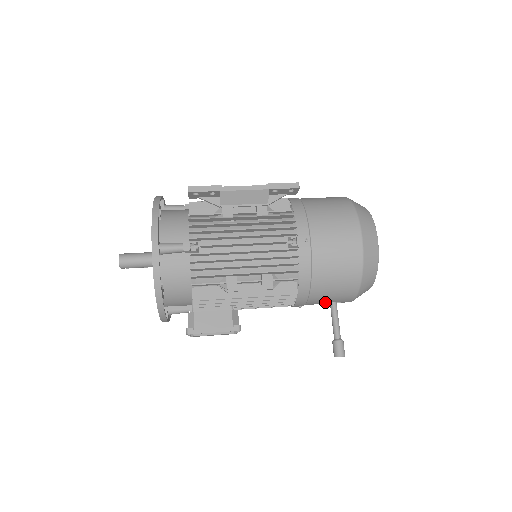
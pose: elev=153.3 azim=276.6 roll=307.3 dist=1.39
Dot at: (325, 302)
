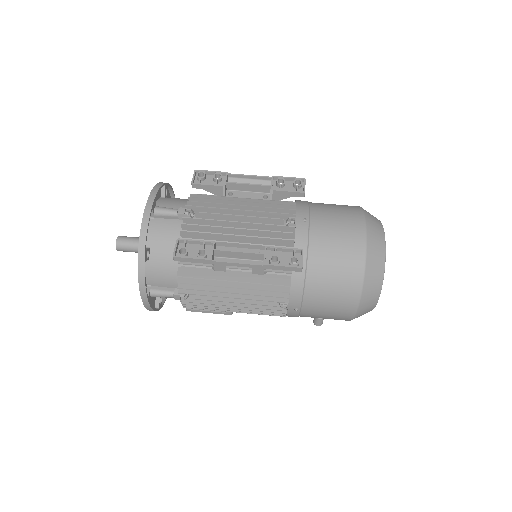
Dot at: occluded
